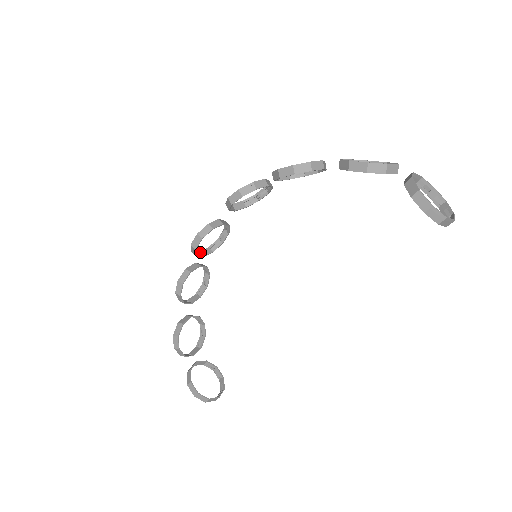
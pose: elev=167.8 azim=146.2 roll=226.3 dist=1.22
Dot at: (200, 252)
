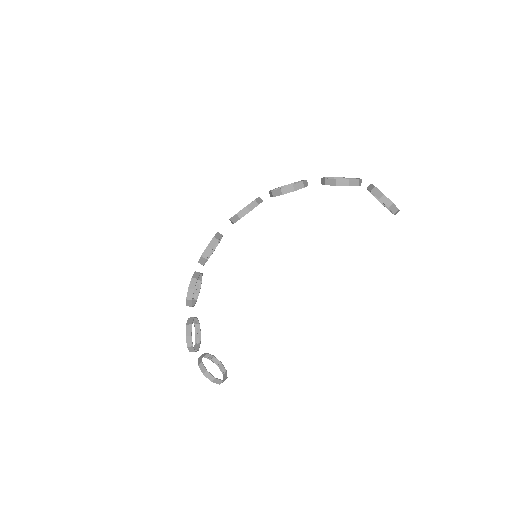
Dot at: occluded
